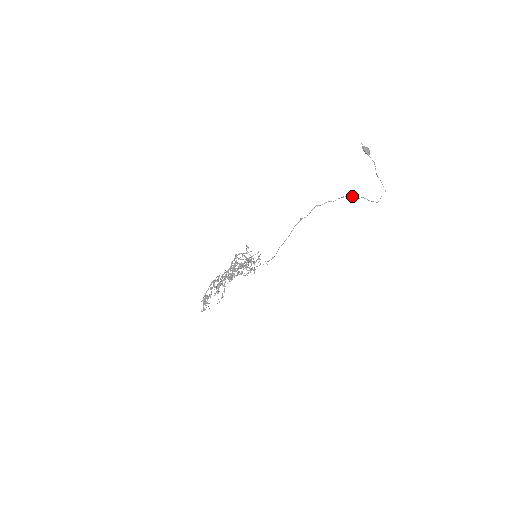
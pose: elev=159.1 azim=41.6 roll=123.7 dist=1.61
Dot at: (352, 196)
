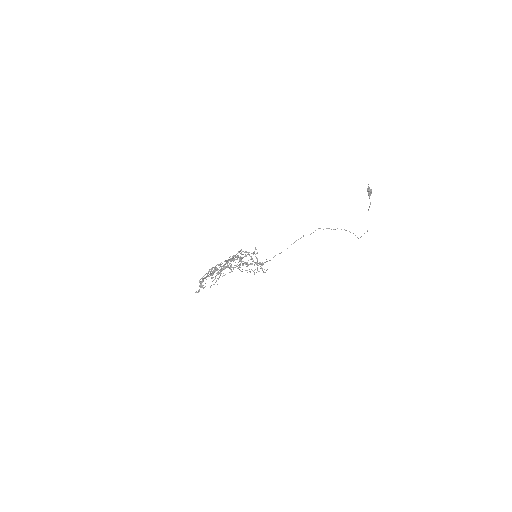
Dot at: occluded
